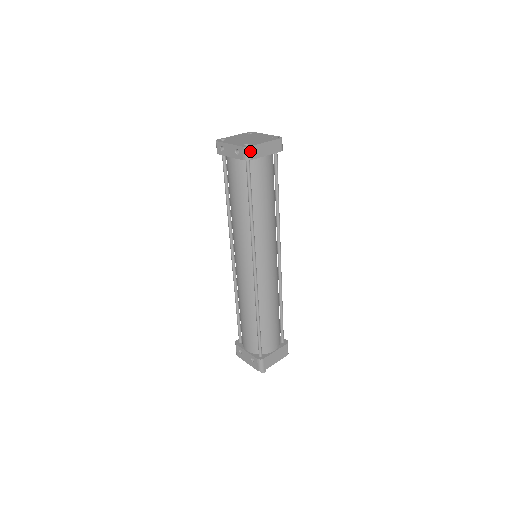
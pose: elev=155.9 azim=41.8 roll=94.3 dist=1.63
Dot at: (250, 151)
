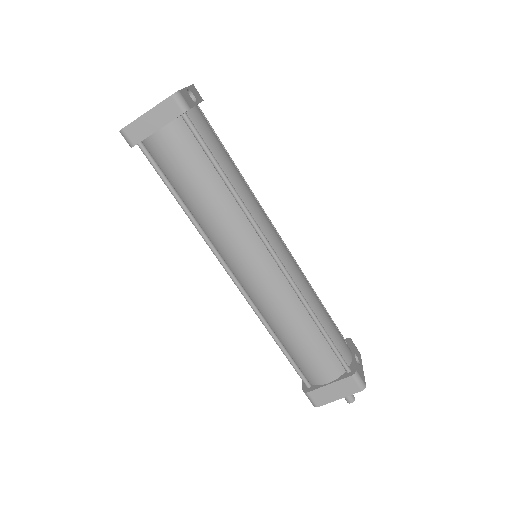
Dot at: (127, 135)
